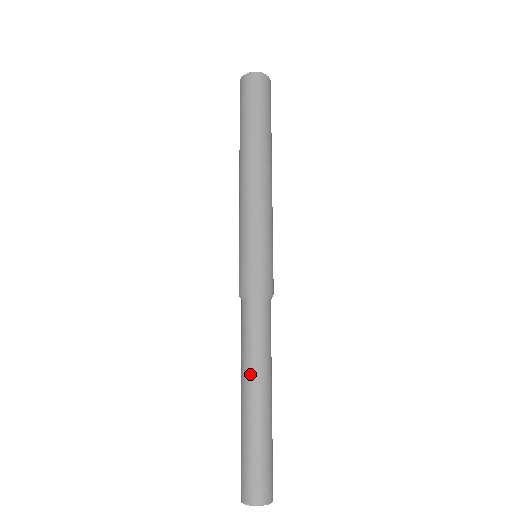
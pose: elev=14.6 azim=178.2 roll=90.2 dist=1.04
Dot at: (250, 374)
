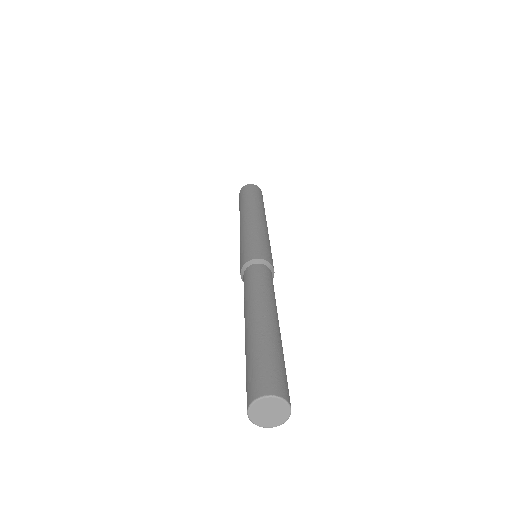
Dot at: (263, 302)
